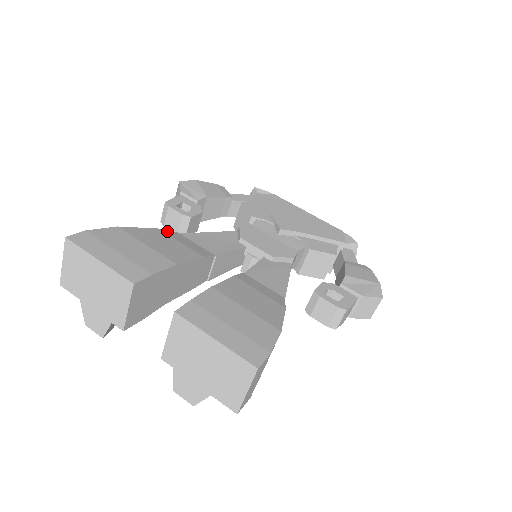
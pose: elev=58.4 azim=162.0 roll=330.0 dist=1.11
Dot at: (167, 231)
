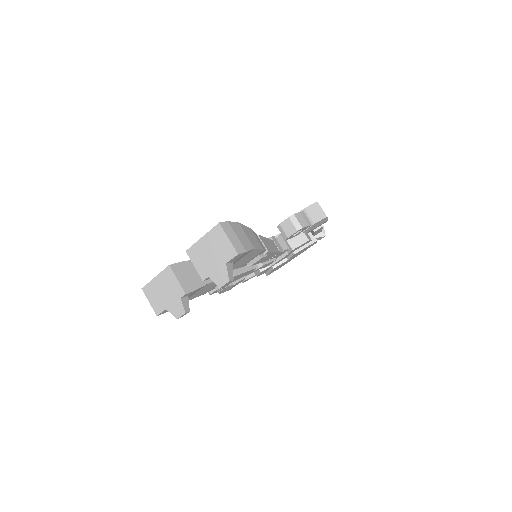
Dot at: occluded
